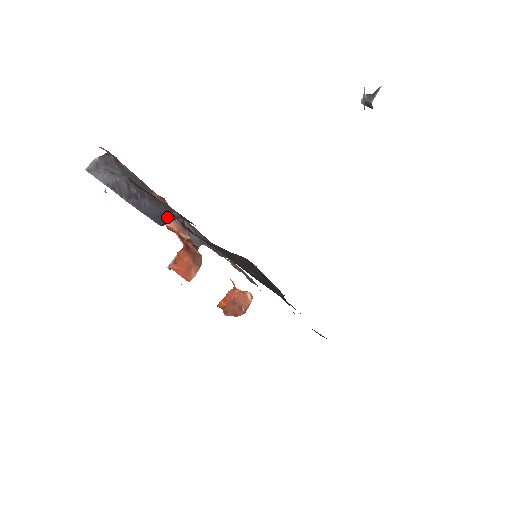
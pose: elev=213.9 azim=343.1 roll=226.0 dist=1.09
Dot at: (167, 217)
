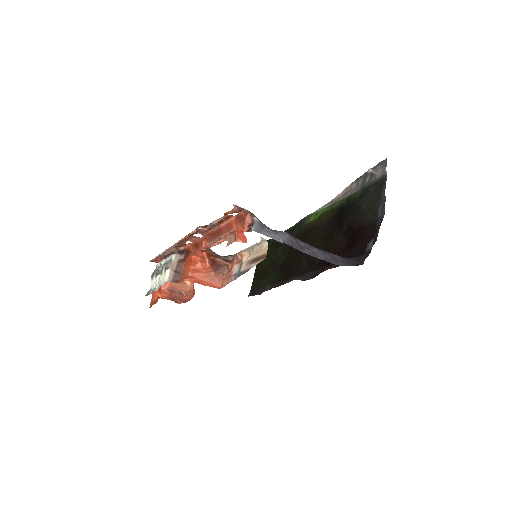
Dot at: (337, 259)
